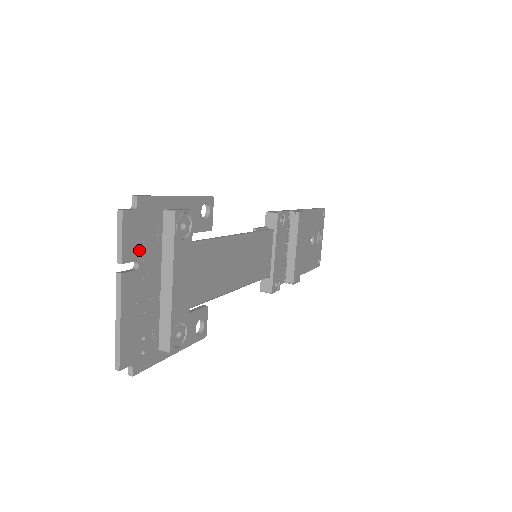
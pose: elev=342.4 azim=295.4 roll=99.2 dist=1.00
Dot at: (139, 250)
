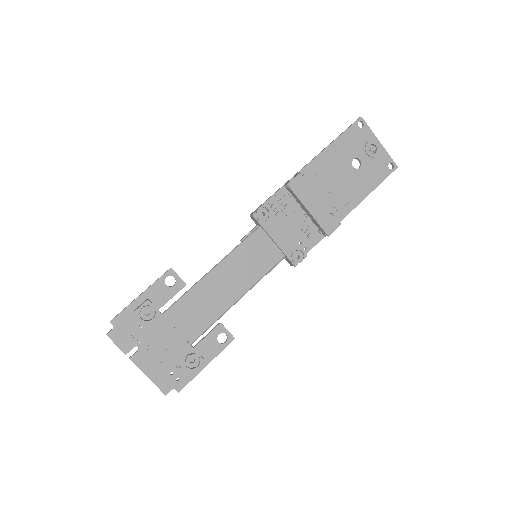
Dot at: (132, 341)
